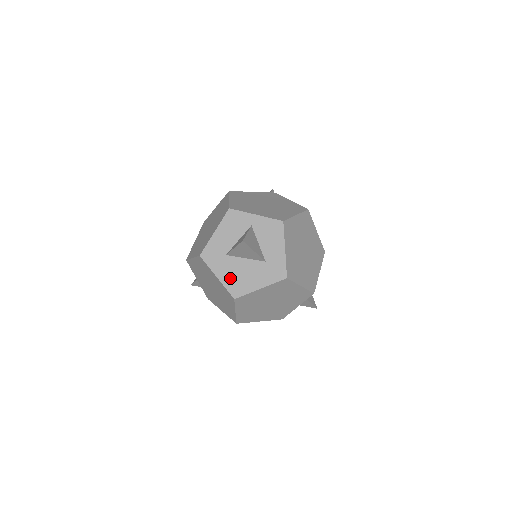
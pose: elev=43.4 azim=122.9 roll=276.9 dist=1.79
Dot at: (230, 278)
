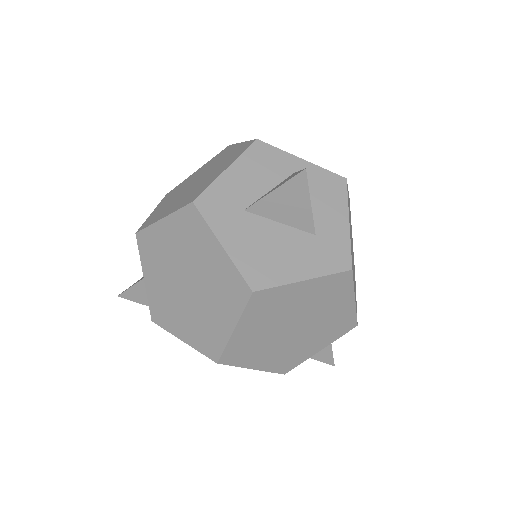
Dot at: (248, 251)
